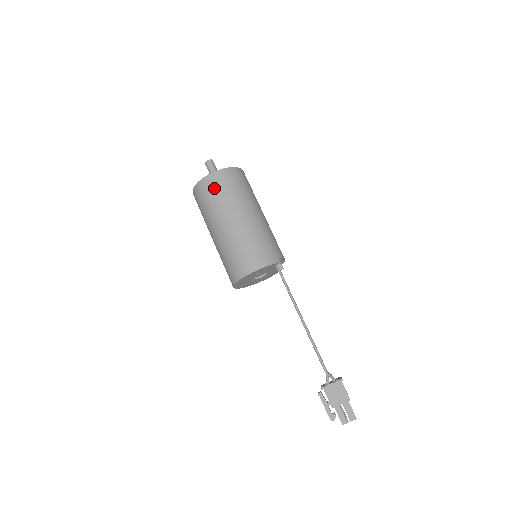
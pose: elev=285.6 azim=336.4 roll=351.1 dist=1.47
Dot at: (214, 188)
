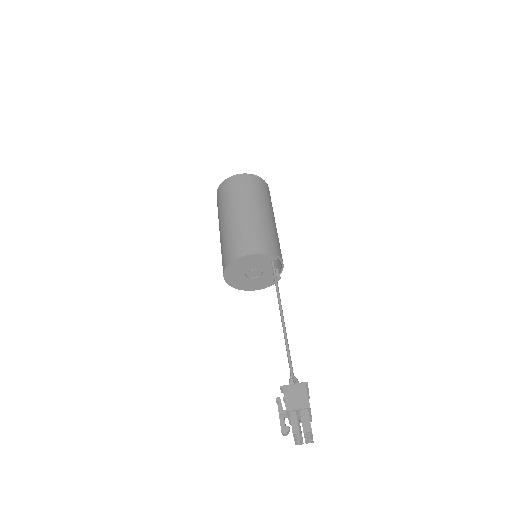
Dot at: (236, 185)
